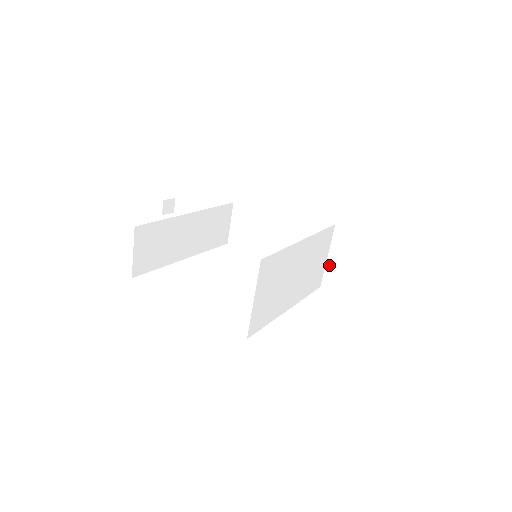
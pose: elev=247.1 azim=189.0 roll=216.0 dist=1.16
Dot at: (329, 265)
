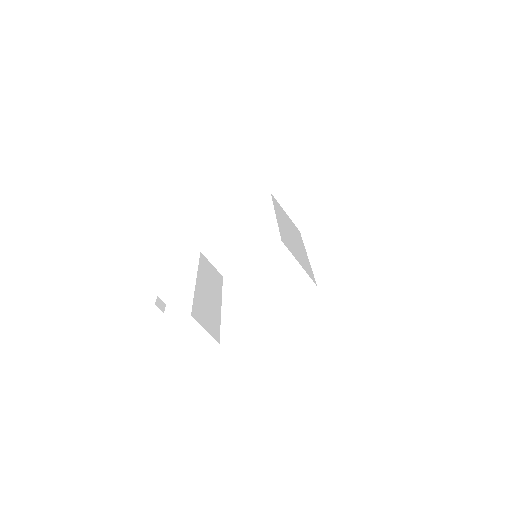
Dot at: (291, 216)
